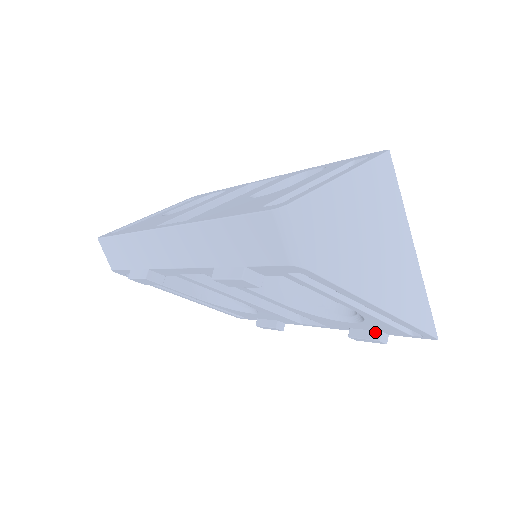
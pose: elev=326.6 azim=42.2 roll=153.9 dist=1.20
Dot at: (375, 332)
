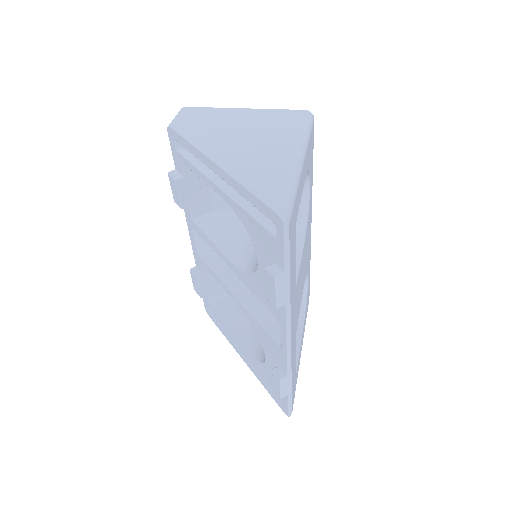
Dot at: occluded
